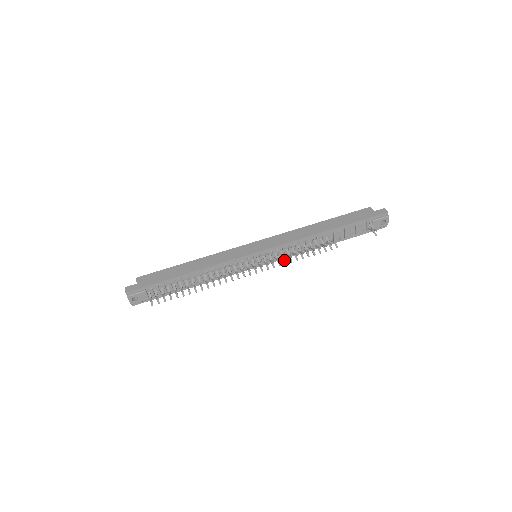
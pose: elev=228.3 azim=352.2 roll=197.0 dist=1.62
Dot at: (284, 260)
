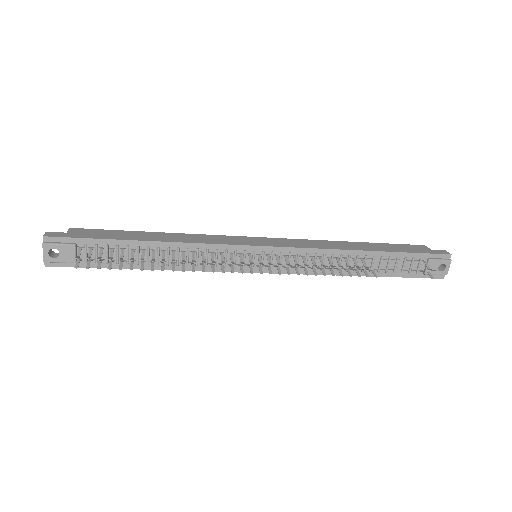
Dot at: (297, 269)
